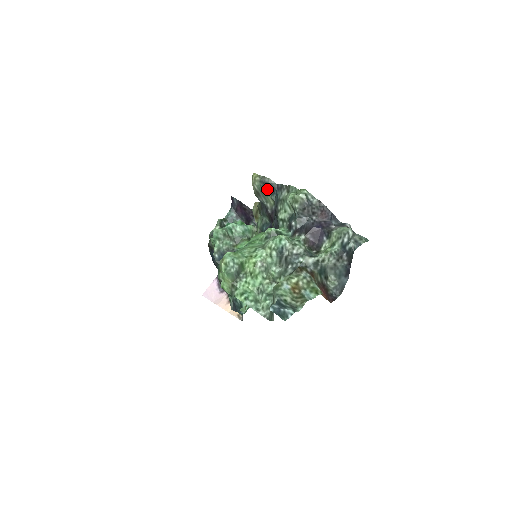
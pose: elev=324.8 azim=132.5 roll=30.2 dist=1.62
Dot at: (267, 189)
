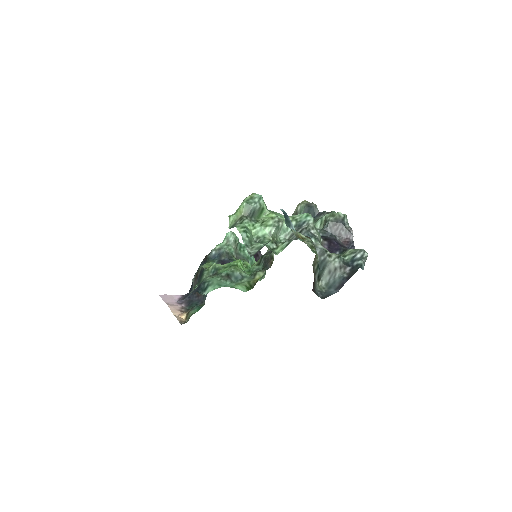
Dot at: occluded
